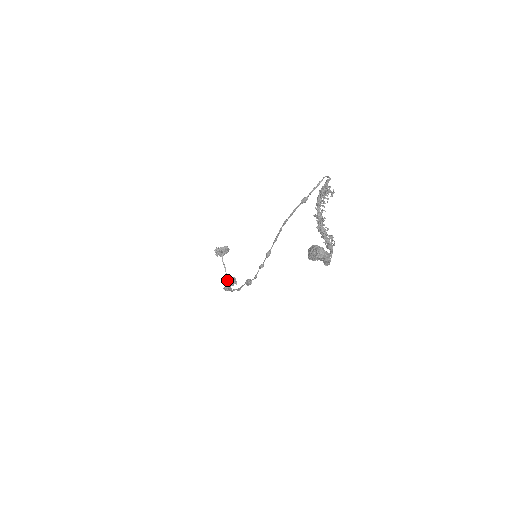
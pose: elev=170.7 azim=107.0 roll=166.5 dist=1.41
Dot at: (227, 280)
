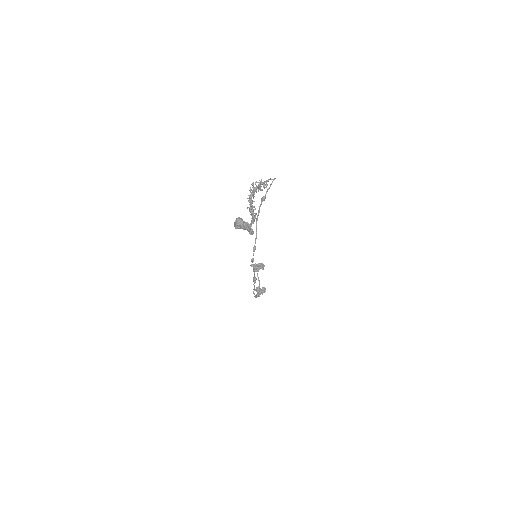
Dot at: (257, 288)
